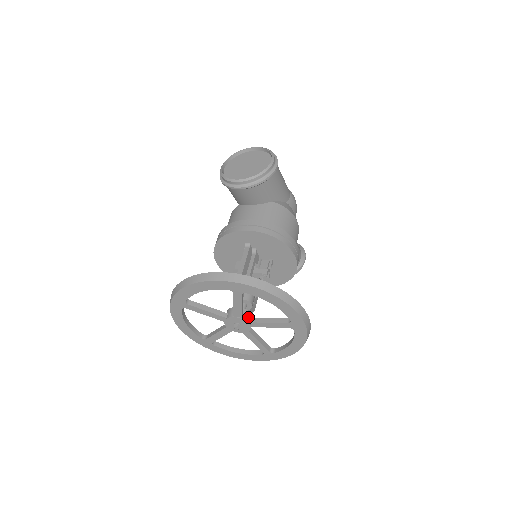
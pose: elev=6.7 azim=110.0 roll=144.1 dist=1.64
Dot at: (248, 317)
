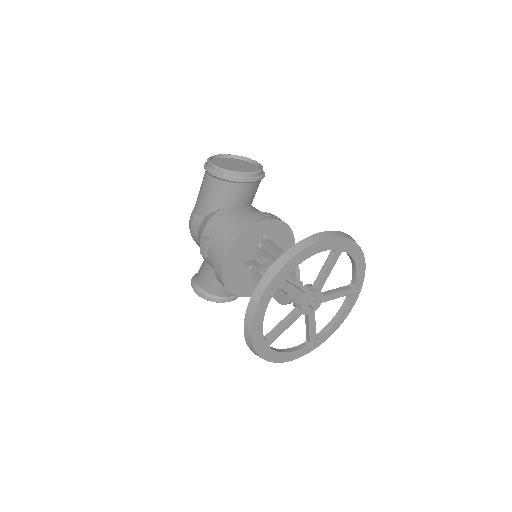
Dot at: occluded
